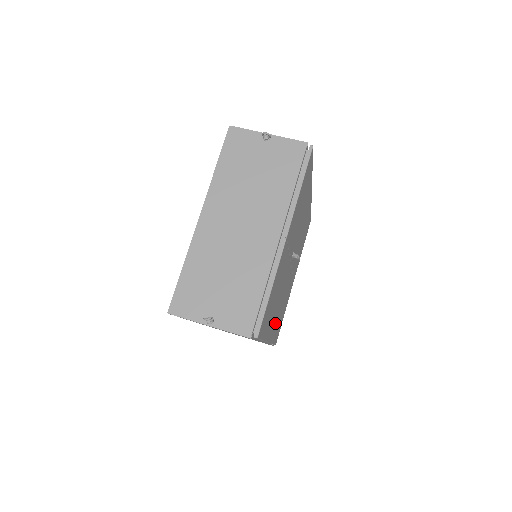
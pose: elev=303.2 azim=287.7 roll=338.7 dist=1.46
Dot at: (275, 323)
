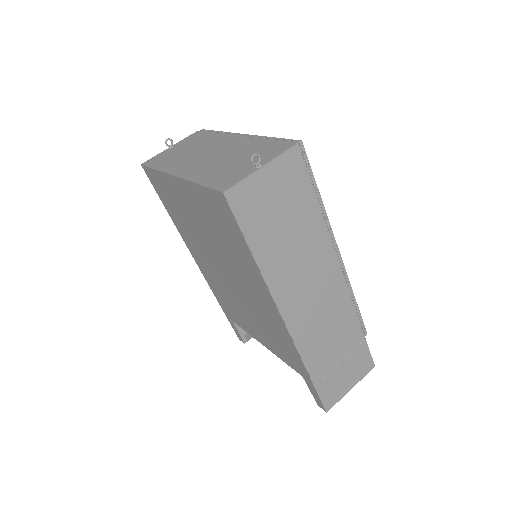
Dot at: occluded
